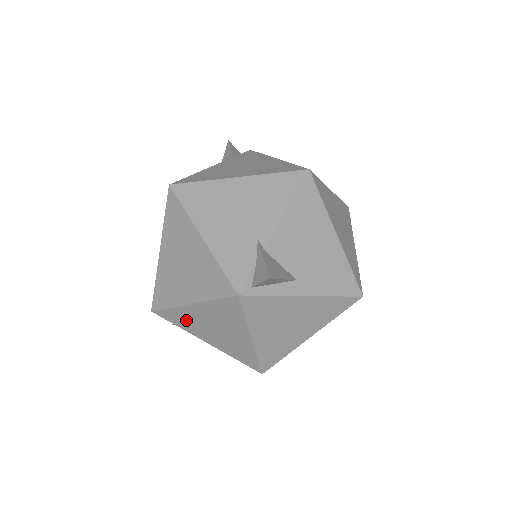
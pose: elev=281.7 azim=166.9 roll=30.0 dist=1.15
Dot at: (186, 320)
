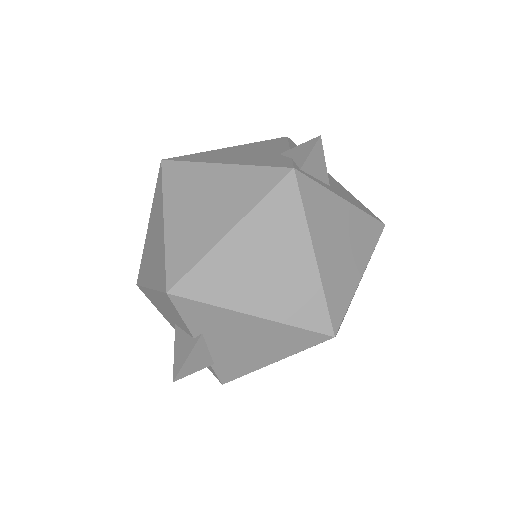
Dot at: (222, 276)
